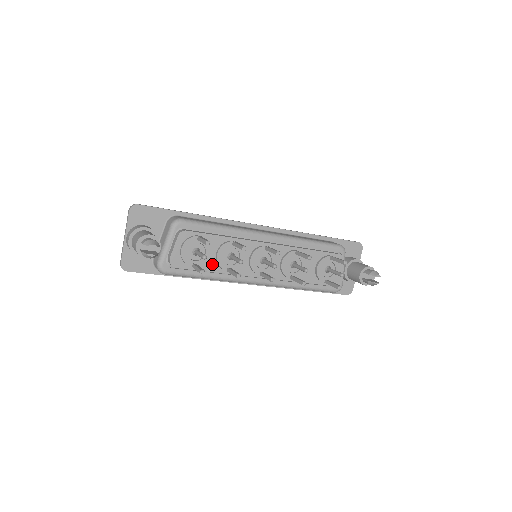
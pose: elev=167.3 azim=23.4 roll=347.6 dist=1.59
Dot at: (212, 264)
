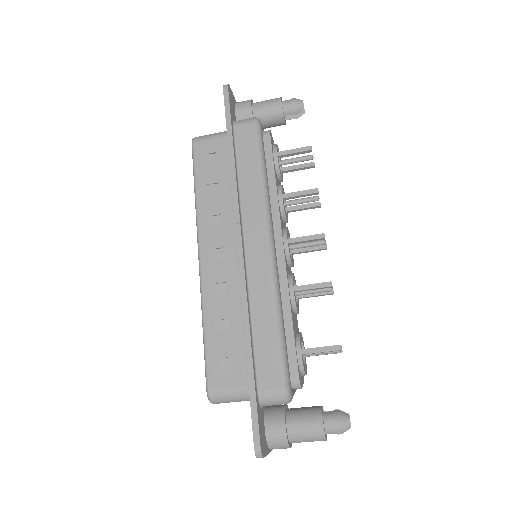
Dot at: (276, 179)
